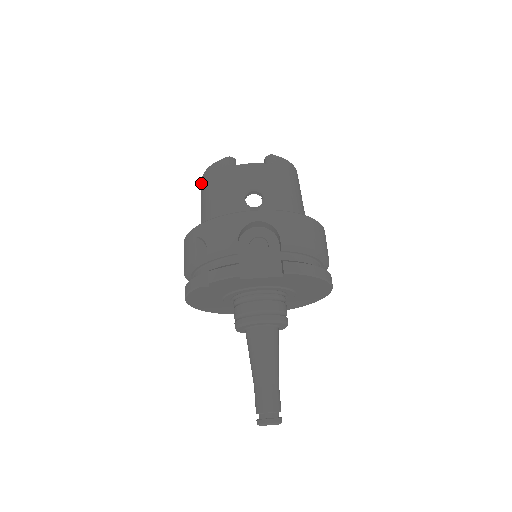
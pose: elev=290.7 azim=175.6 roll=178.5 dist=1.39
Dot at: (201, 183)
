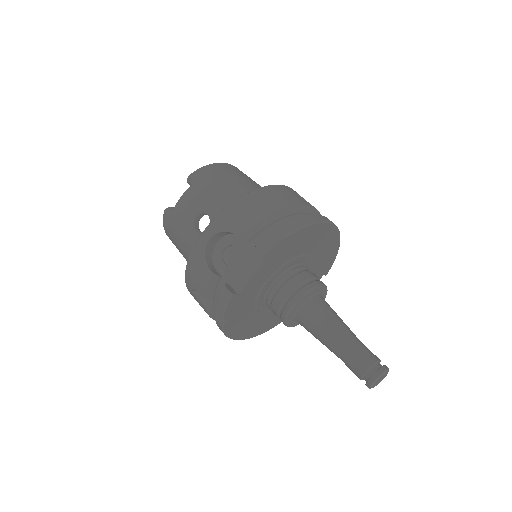
Dot at: occluded
